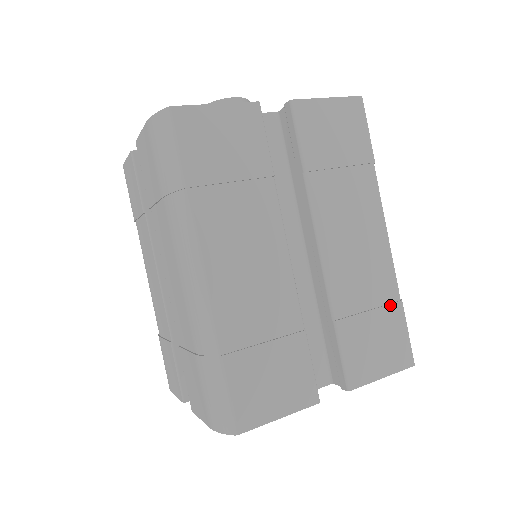
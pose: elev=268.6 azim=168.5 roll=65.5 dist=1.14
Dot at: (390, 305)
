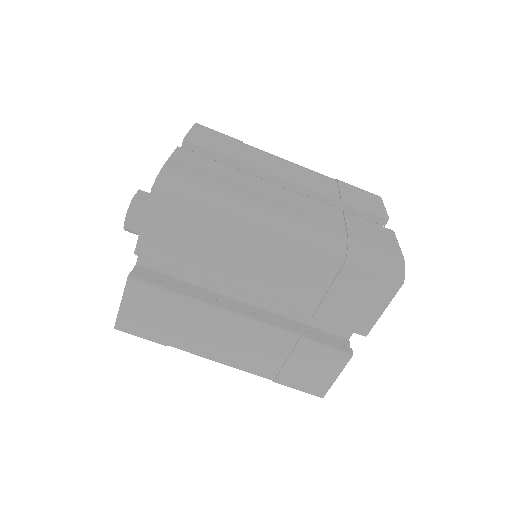
Dot at: (339, 273)
